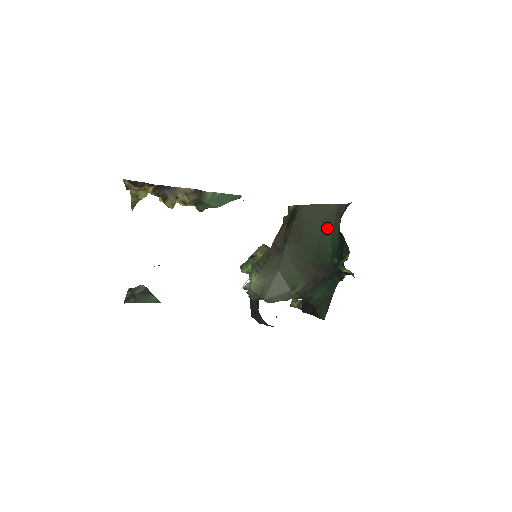
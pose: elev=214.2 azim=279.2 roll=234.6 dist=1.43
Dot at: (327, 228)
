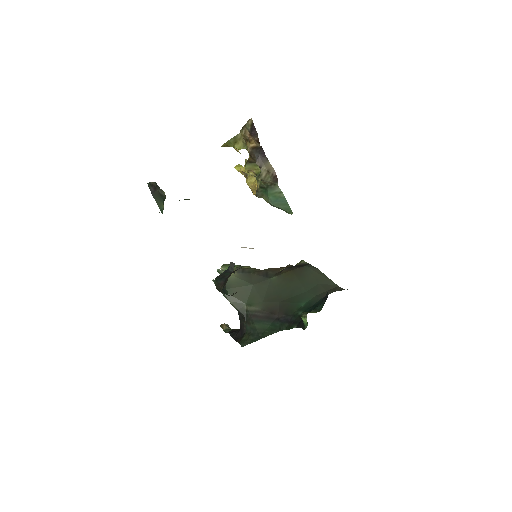
Dot at: (316, 291)
